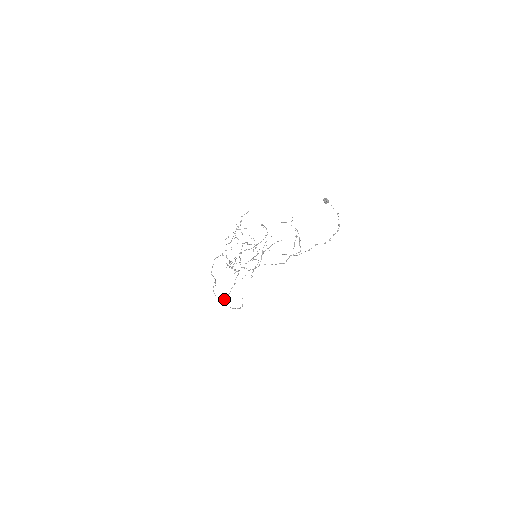
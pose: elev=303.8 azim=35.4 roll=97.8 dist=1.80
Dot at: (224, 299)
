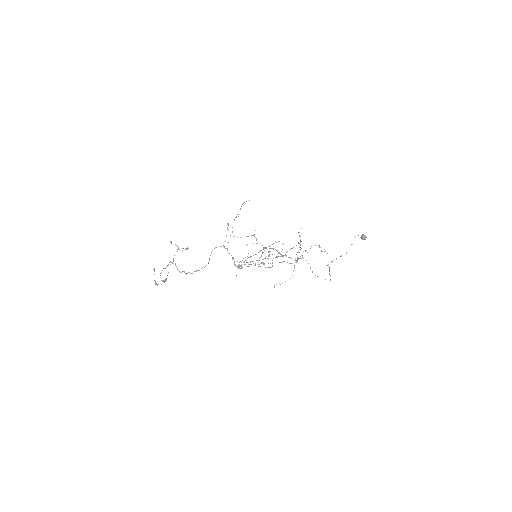
Dot at: occluded
